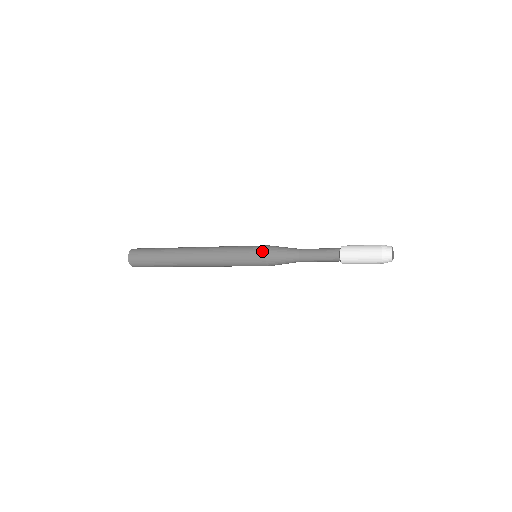
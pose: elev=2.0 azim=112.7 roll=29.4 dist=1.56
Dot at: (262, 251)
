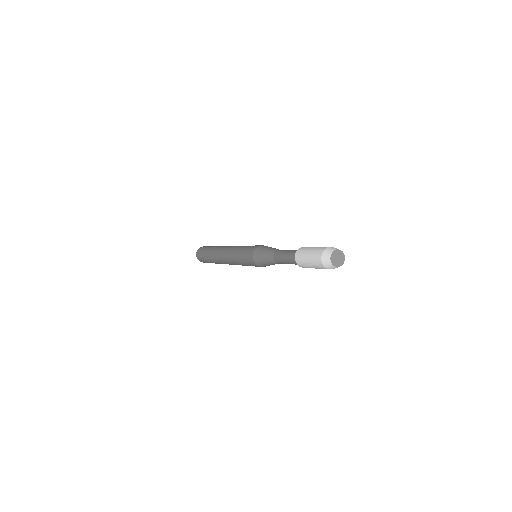
Dot at: (258, 245)
